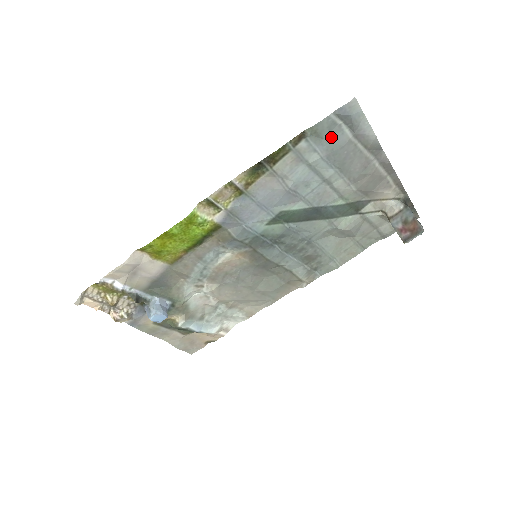
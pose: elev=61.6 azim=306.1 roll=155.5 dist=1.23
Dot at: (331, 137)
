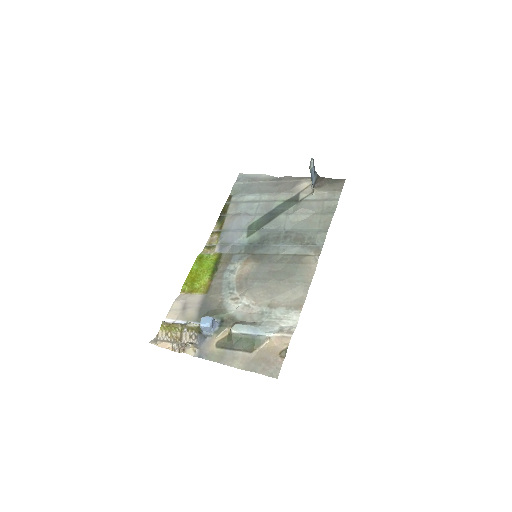
Dot at: (244, 188)
